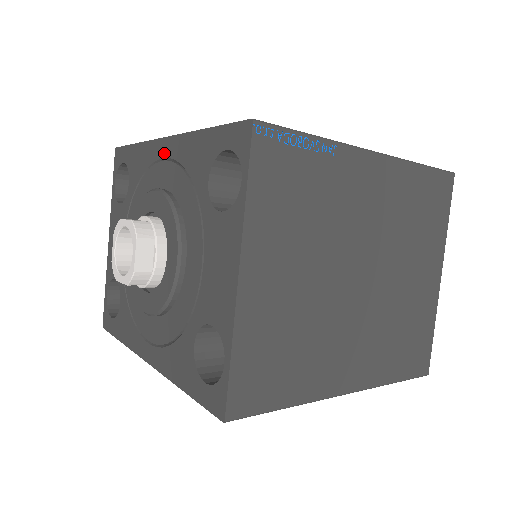
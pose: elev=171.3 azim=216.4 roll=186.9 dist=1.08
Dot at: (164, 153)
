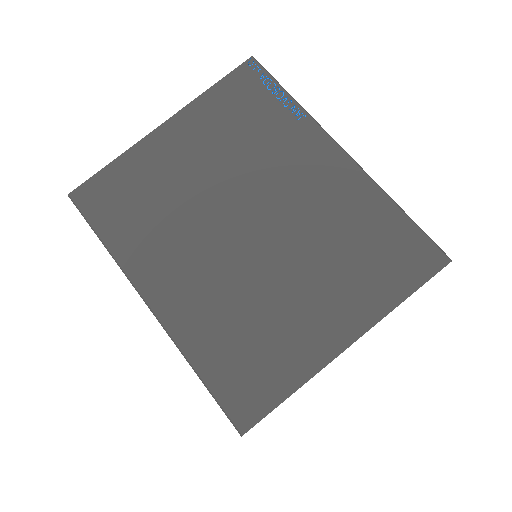
Dot at: occluded
